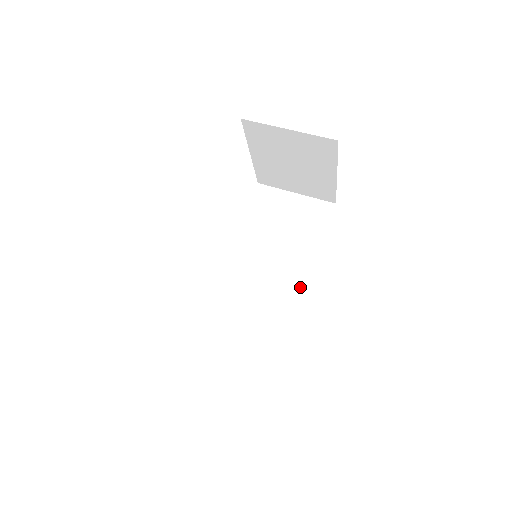
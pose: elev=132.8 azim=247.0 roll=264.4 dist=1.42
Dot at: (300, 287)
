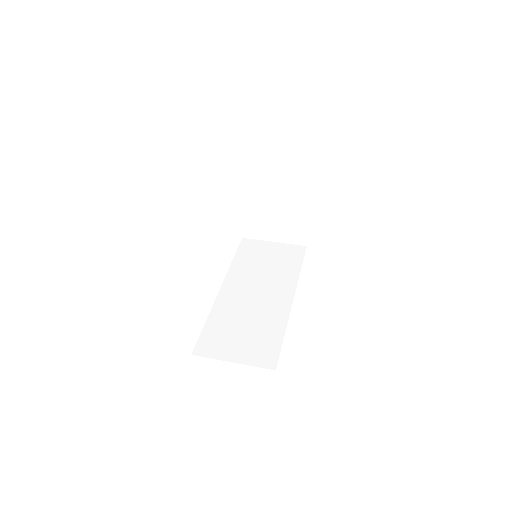
Dot at: (289, 296)
